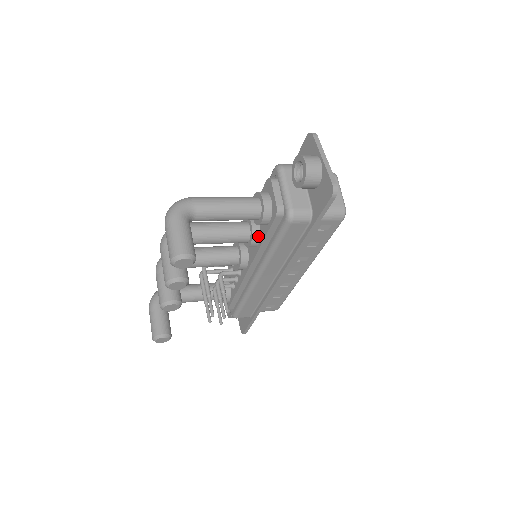
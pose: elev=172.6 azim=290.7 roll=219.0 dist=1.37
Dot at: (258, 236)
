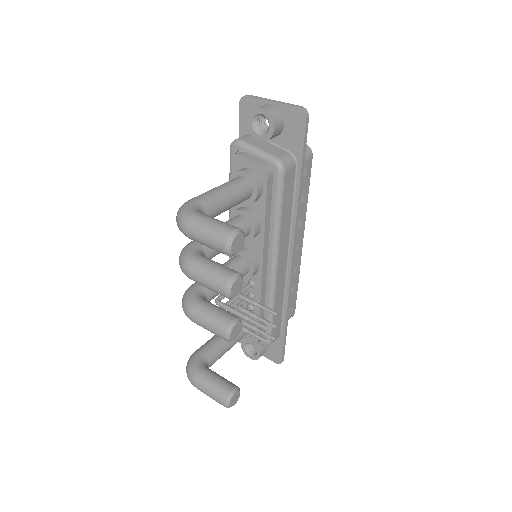
Dot at: (256, 218)
